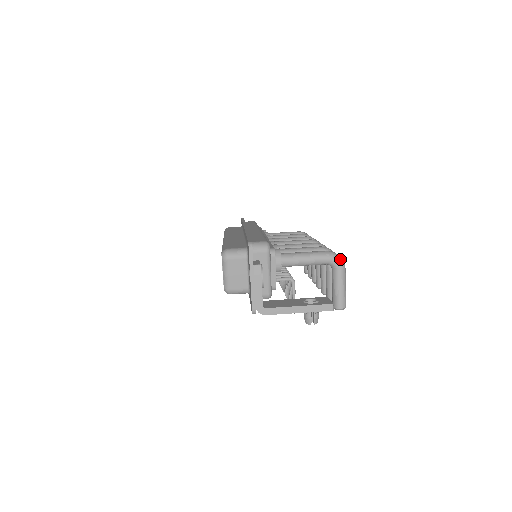
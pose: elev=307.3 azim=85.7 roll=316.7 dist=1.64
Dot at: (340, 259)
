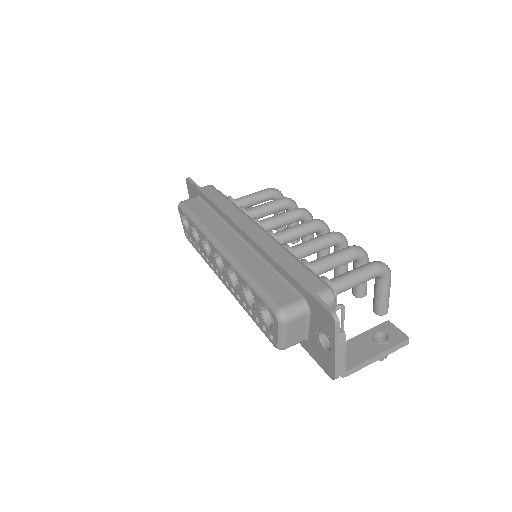
Dot at: (388, 269)
